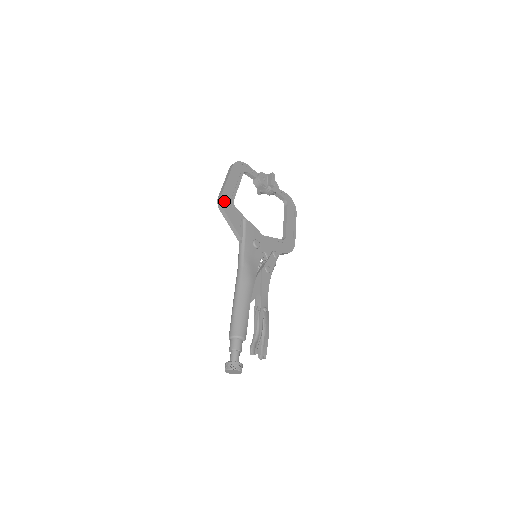
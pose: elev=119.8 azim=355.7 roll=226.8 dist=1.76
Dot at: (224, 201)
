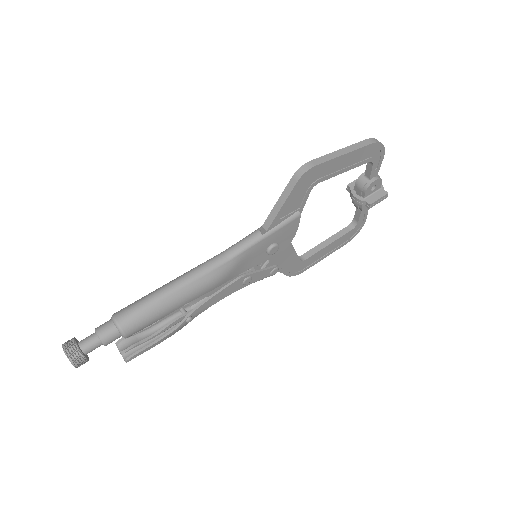
Dot at: (310, 174)
